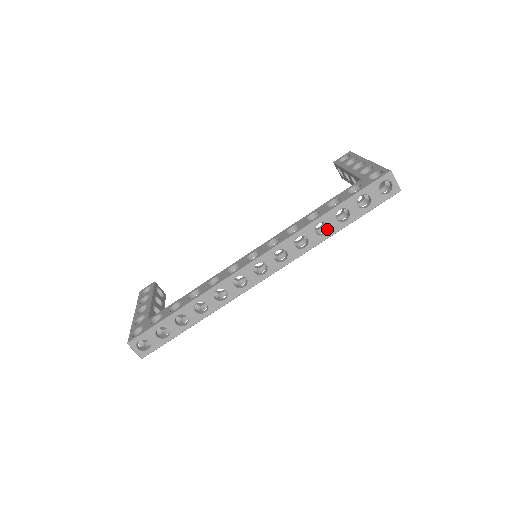
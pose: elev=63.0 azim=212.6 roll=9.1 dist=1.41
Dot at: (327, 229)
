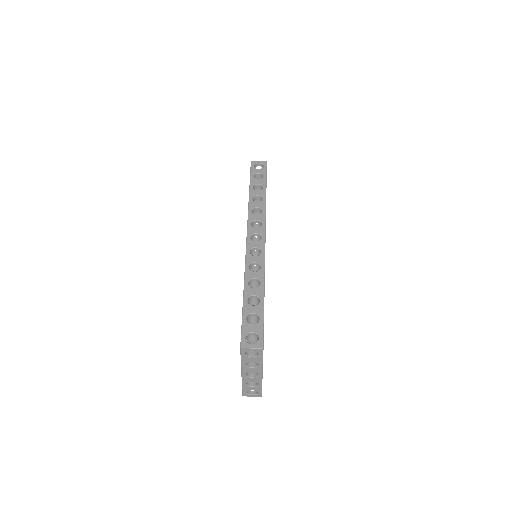
Dot at: (261, 199)
